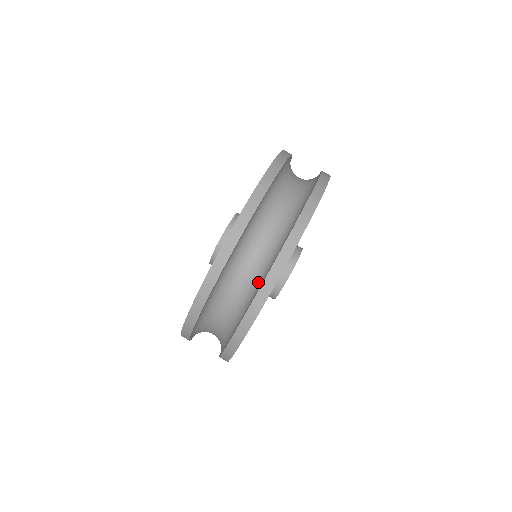
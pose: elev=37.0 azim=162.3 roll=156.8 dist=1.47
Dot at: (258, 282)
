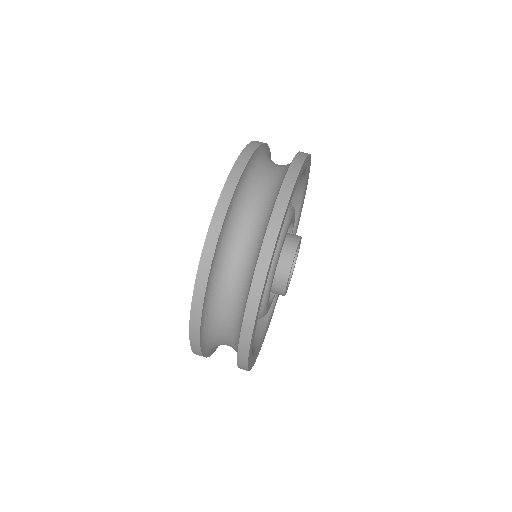
Dot at: (253, 266)
